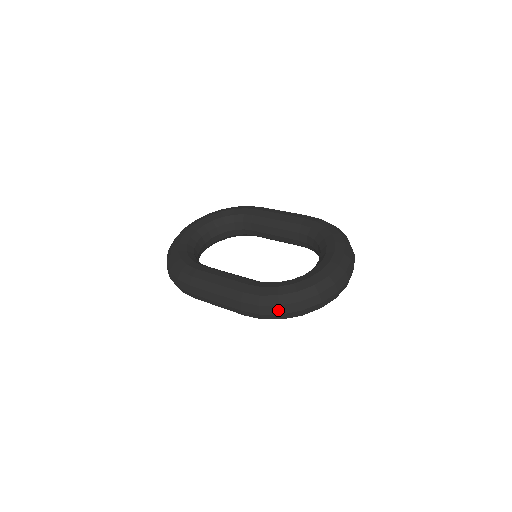
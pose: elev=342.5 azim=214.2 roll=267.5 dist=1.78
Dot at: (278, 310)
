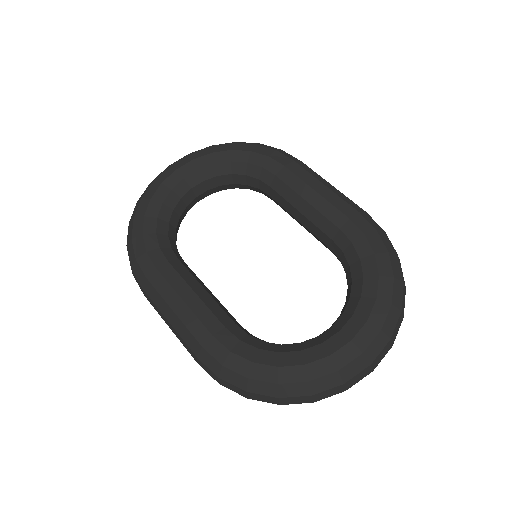
Dot at: (244, 394)
